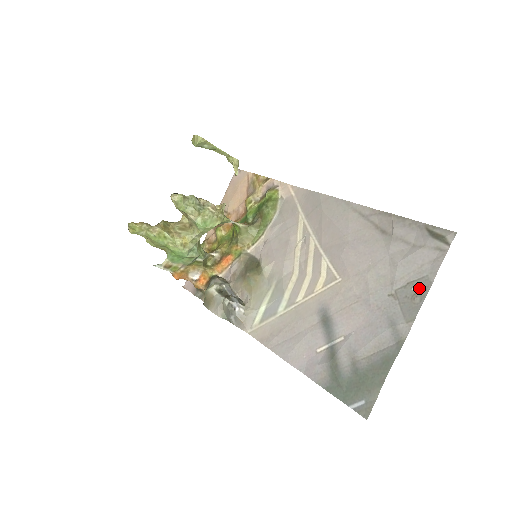
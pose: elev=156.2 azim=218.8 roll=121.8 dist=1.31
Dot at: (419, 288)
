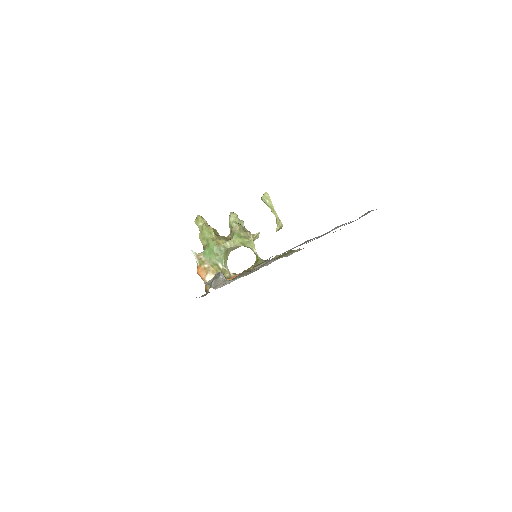
Dot at: occluded
